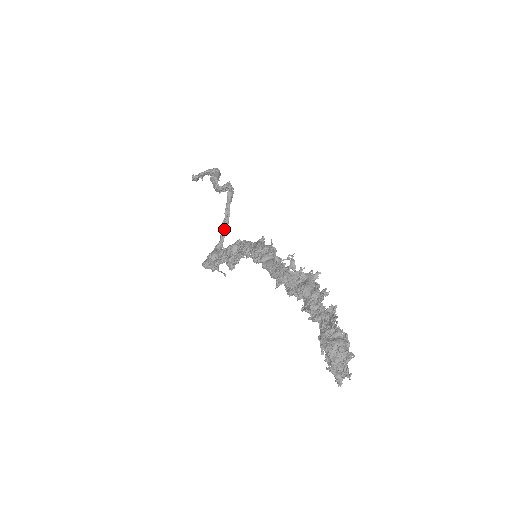
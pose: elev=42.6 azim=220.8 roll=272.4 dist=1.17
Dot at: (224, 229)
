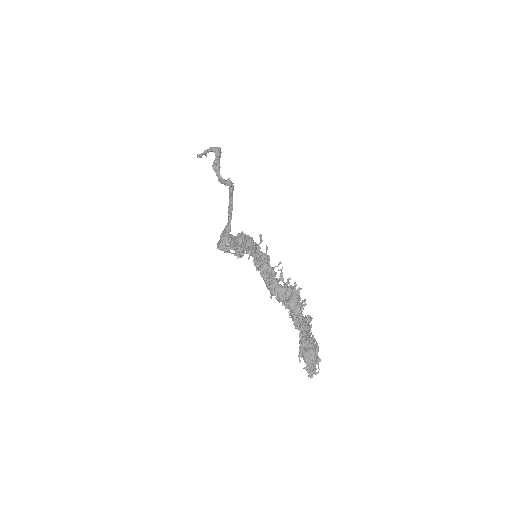
Dot at: (230, 214)
